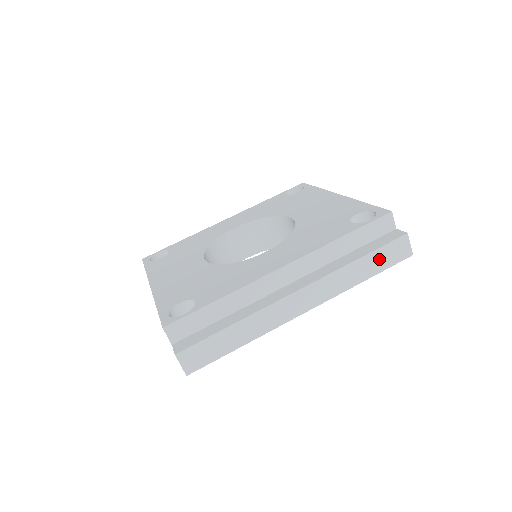
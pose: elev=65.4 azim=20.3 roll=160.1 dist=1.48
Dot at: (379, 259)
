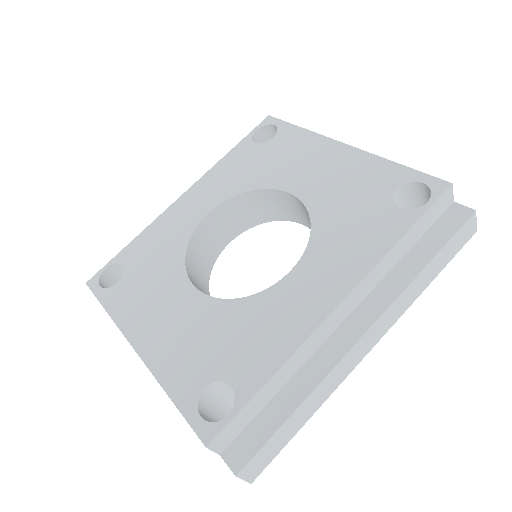
Dot at: (446, 254)
